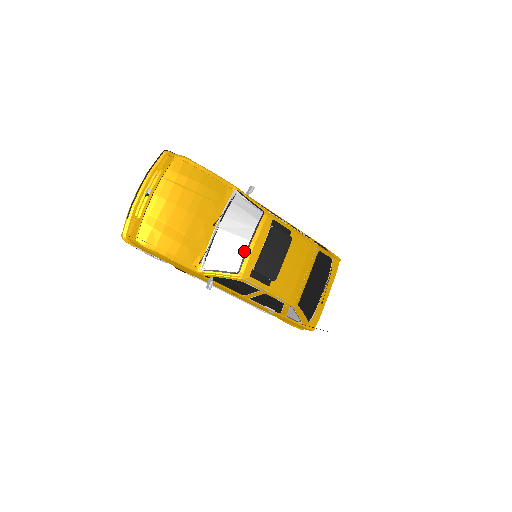
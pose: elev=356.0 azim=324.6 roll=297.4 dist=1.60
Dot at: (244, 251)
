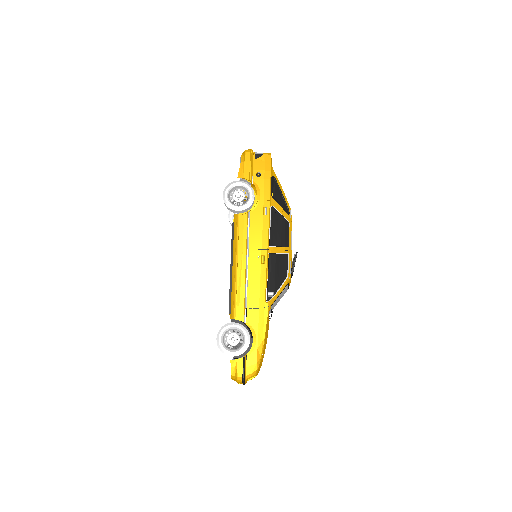
Dot at: occluded
